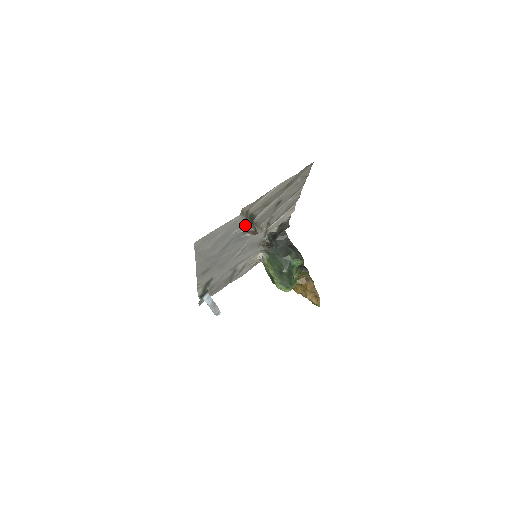
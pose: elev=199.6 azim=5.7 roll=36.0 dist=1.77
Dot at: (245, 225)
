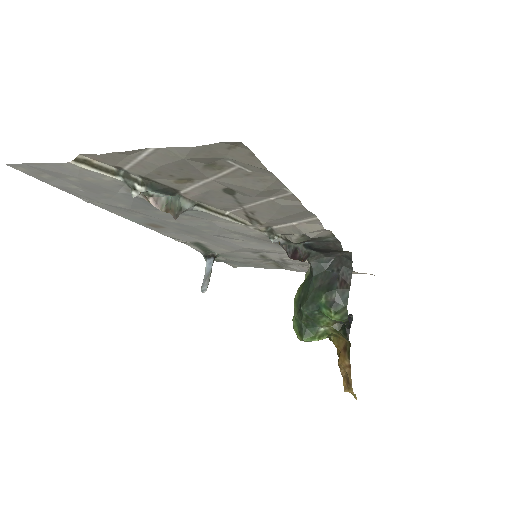
Dot at: (131, 190)
